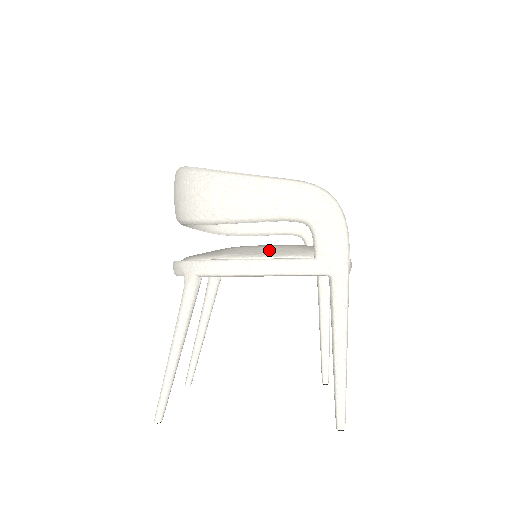
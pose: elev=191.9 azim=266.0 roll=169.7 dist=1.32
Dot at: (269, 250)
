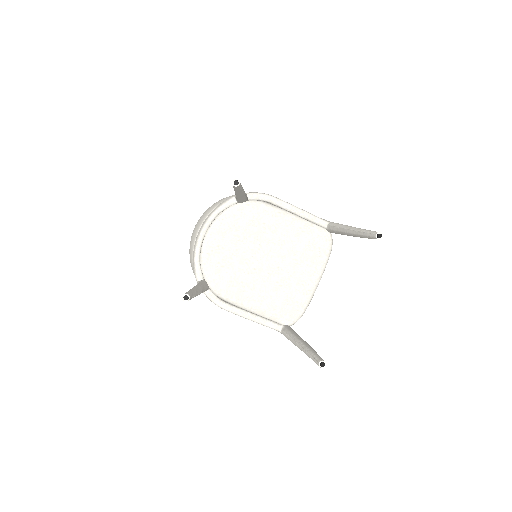
Dot at: occluded
